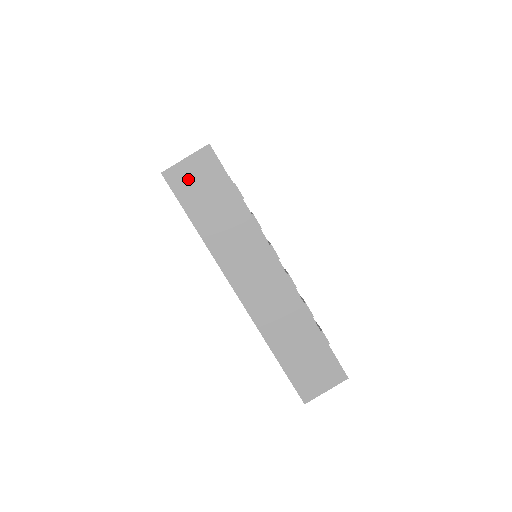
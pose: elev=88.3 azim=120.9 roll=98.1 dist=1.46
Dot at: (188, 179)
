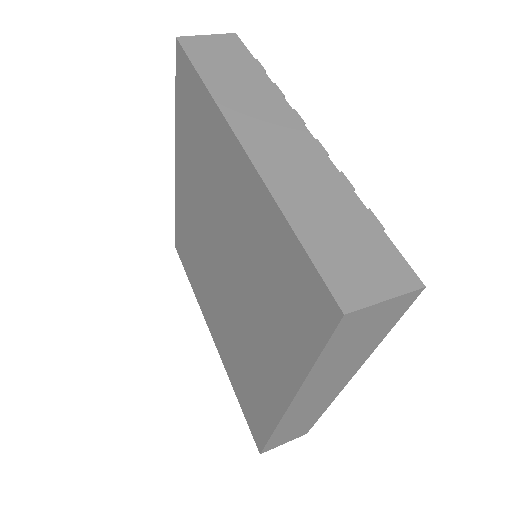
Dot at: (205, 46)
